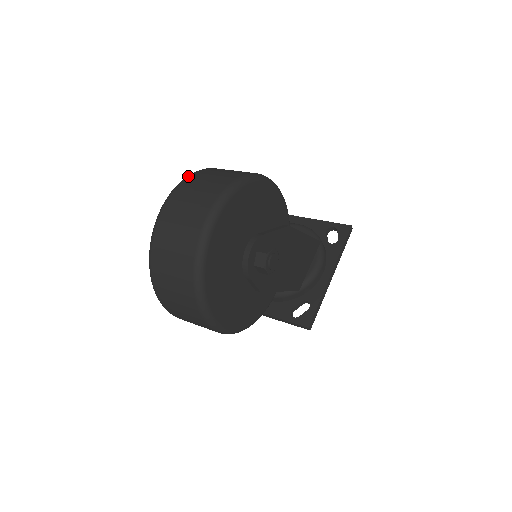
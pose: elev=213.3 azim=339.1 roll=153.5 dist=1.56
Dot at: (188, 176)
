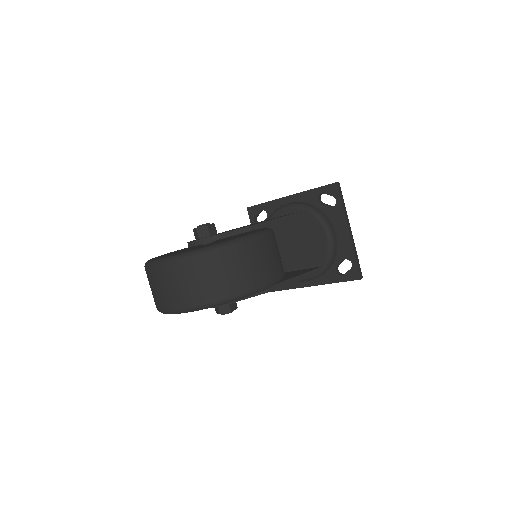
Dot at: (188, 258)
